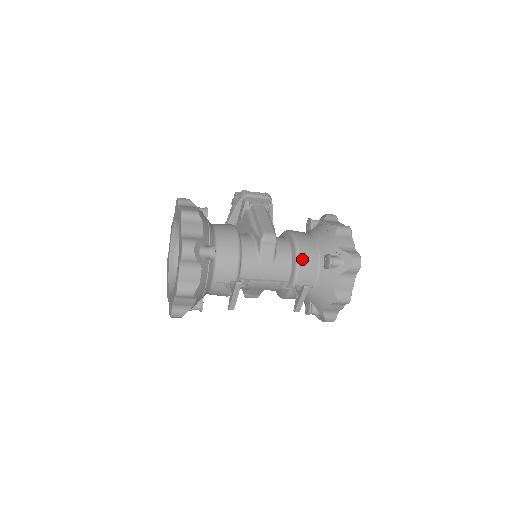
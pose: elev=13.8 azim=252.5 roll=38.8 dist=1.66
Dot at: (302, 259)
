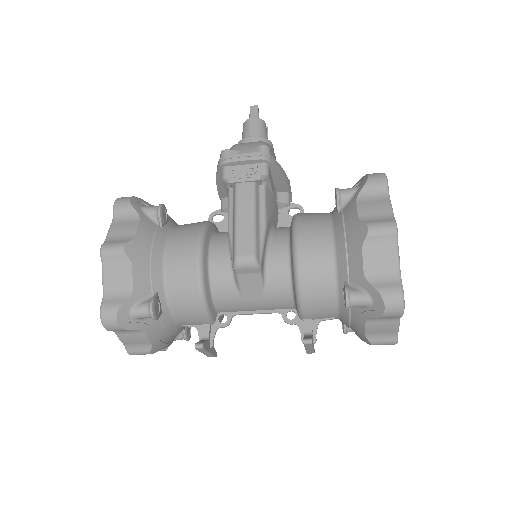
Dot at: (305, 290)
